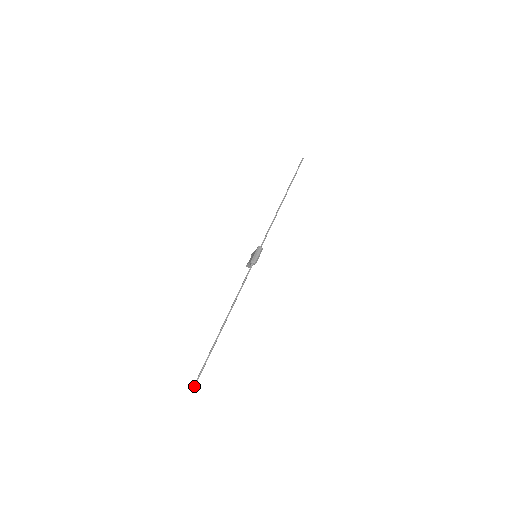
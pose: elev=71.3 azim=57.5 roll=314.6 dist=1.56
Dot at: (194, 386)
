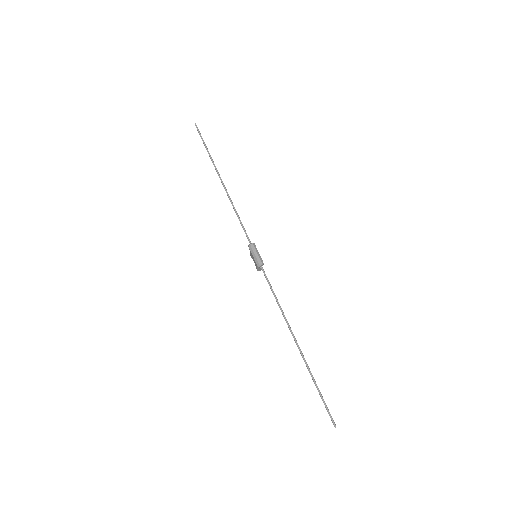
Dot at: (334, 425)
